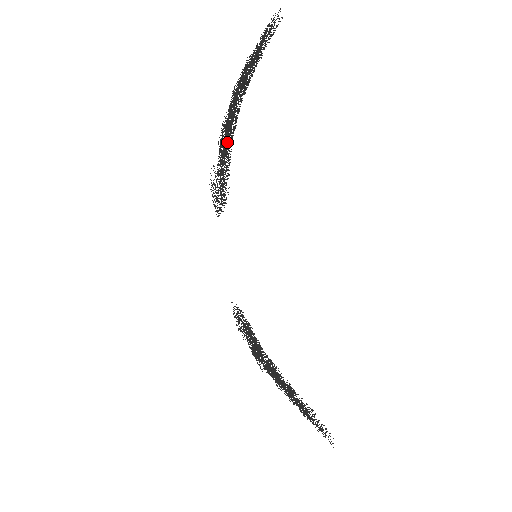
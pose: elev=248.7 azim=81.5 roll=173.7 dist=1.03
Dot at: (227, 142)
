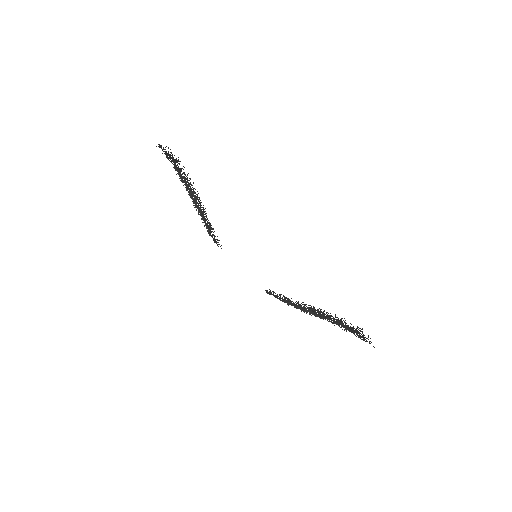
Dot at: (199, 210)
